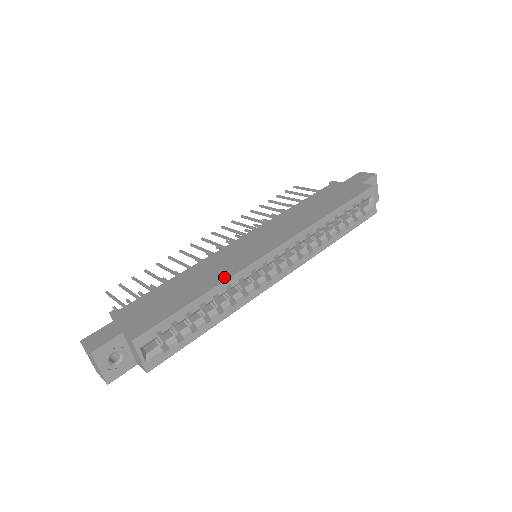
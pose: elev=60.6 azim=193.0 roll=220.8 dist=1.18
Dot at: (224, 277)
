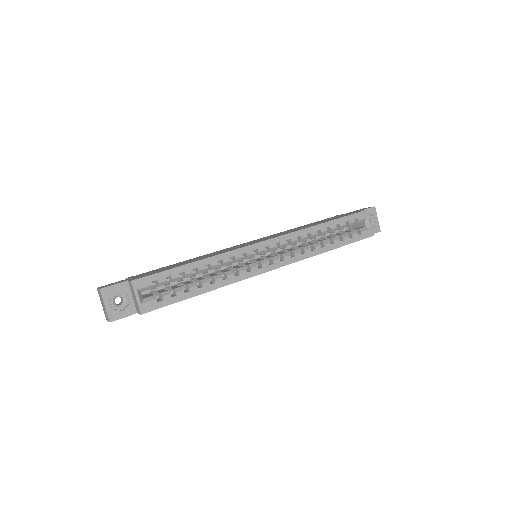
Dot at: (218, 254)
